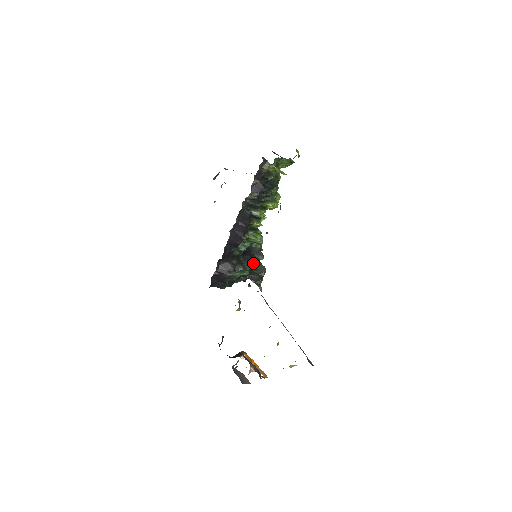
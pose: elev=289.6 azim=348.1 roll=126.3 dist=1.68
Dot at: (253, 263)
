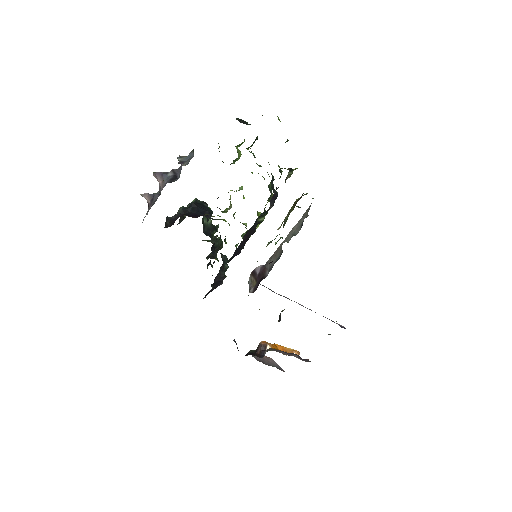
Dot at: occluded
